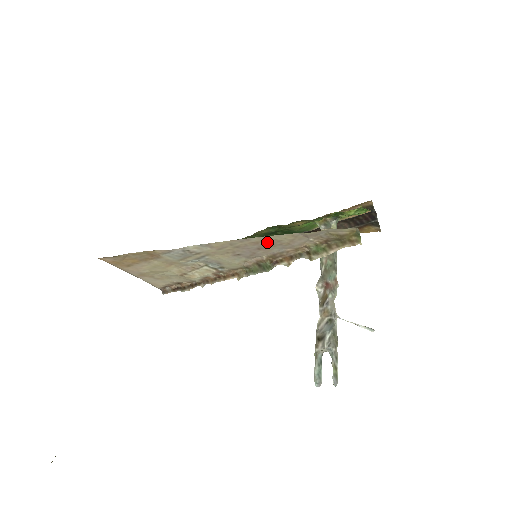
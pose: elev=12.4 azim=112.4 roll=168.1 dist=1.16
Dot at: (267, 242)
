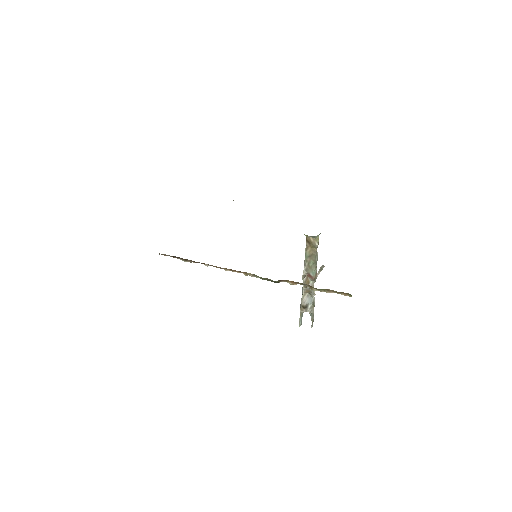
Dot at: occluded
